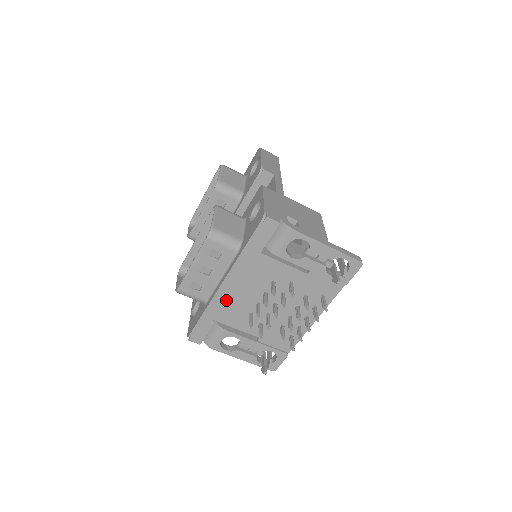
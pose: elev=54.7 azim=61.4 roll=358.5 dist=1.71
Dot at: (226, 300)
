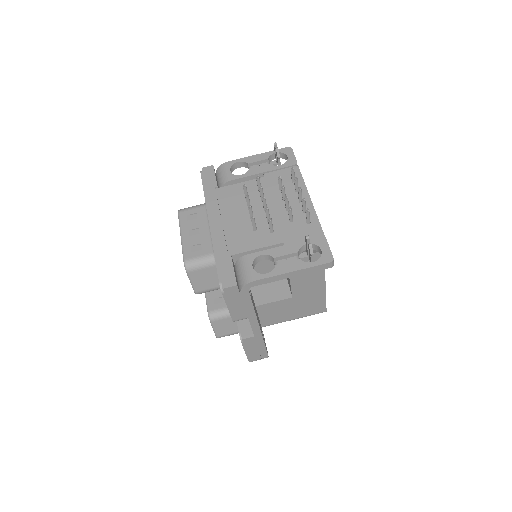
Dot at: (225, 233)
